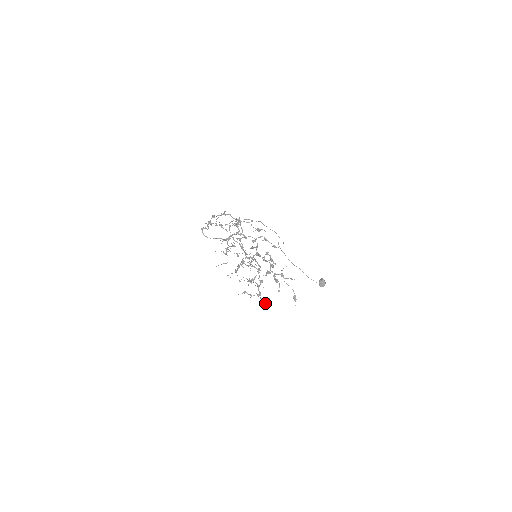
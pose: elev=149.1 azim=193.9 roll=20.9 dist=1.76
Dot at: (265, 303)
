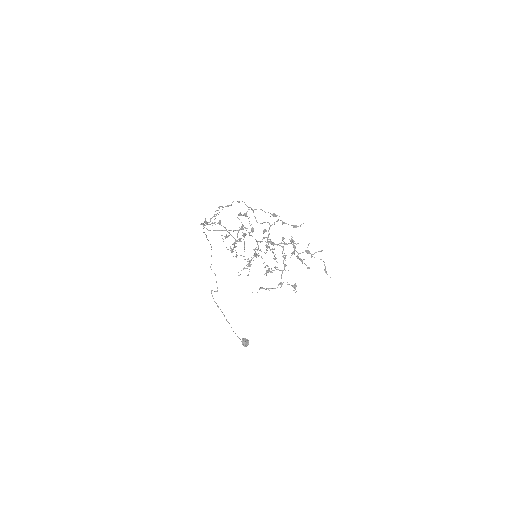
Dot at: (296, 285)
